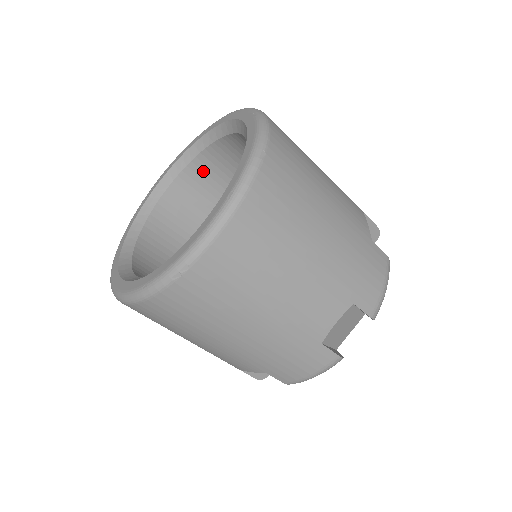
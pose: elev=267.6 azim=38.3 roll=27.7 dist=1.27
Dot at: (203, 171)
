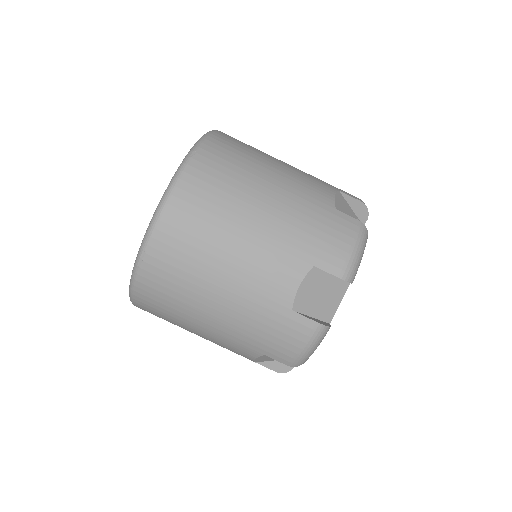
Dot at: occluded
